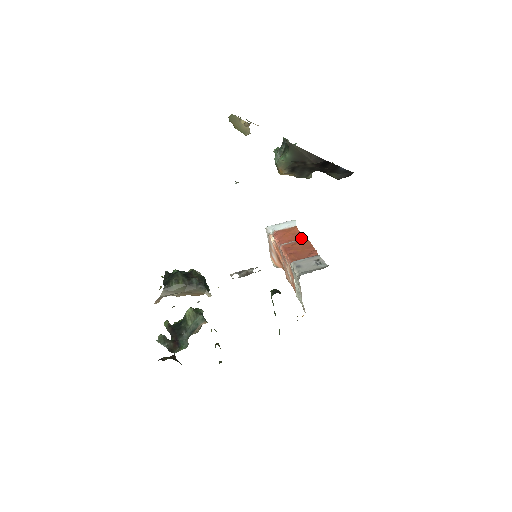
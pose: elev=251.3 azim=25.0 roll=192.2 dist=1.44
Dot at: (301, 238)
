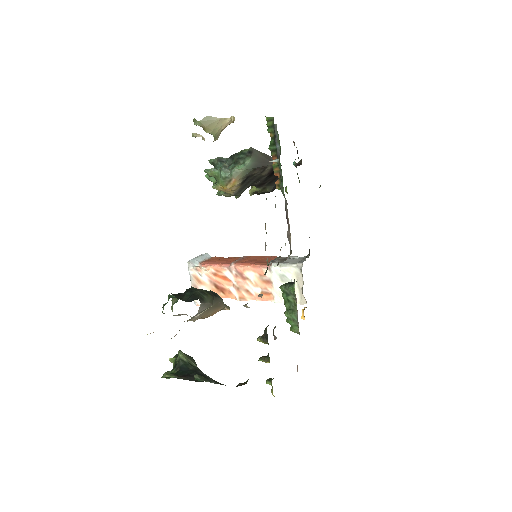
Dot at: occluded
